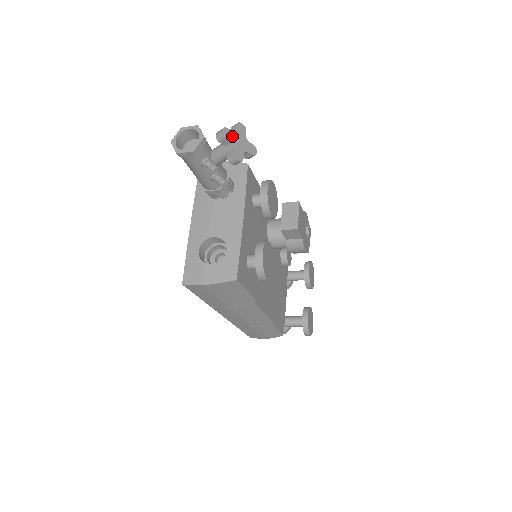
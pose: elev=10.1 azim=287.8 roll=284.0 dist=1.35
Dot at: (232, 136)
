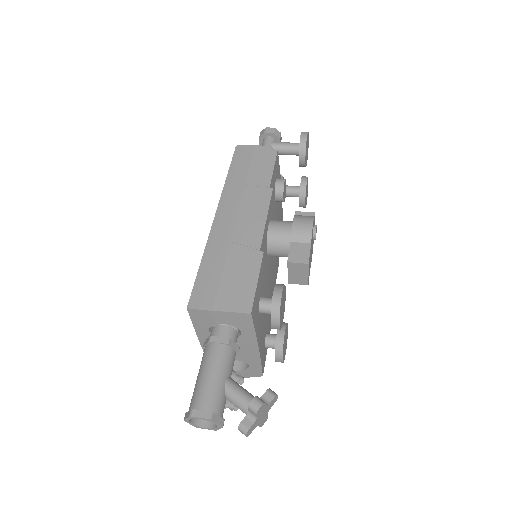
Dot at: (255, 424)
